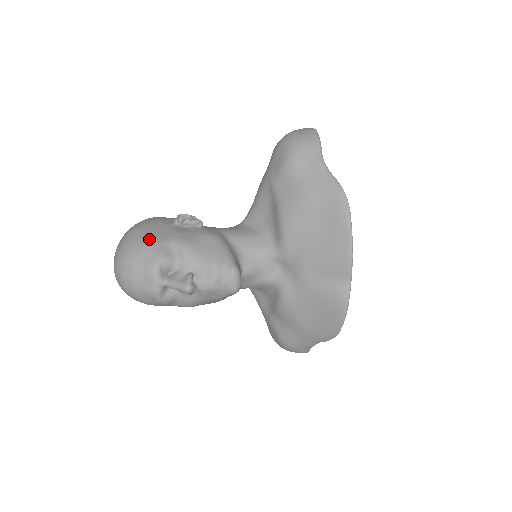
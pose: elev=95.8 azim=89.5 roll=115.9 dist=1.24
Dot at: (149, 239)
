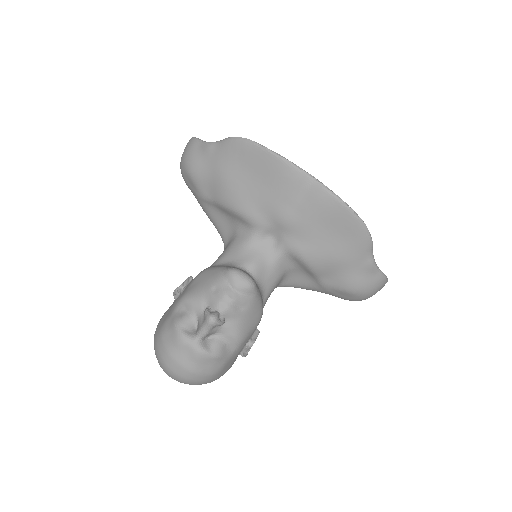
Dot at: (162, 325)
